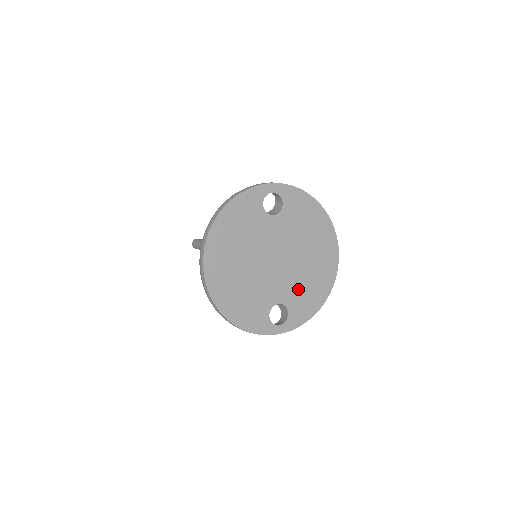
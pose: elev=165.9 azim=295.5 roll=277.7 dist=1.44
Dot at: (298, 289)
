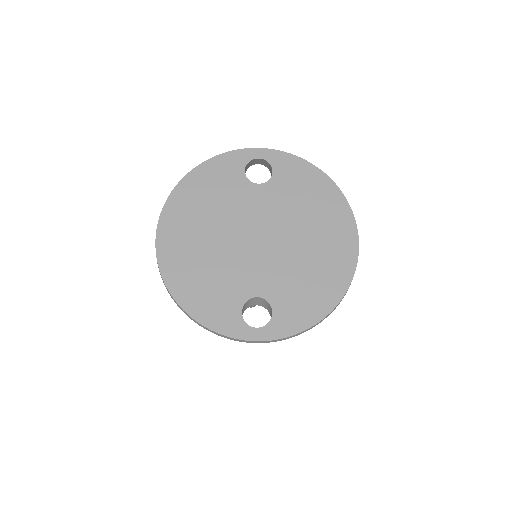
Dot at: (290, 282)
